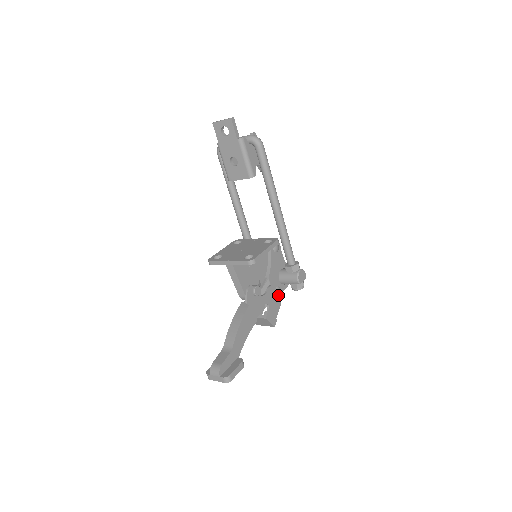
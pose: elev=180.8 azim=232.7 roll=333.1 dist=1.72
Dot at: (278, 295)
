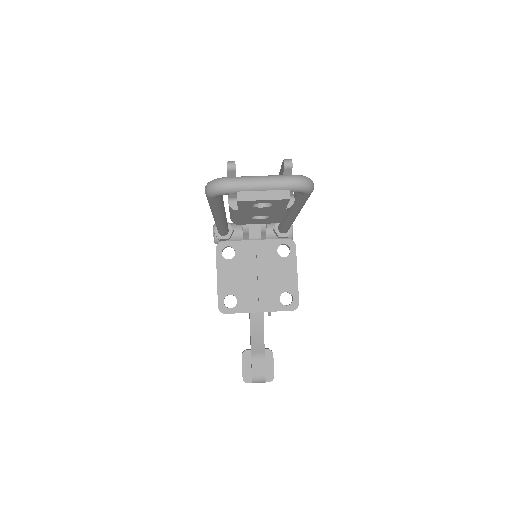
Dot at: occluded
